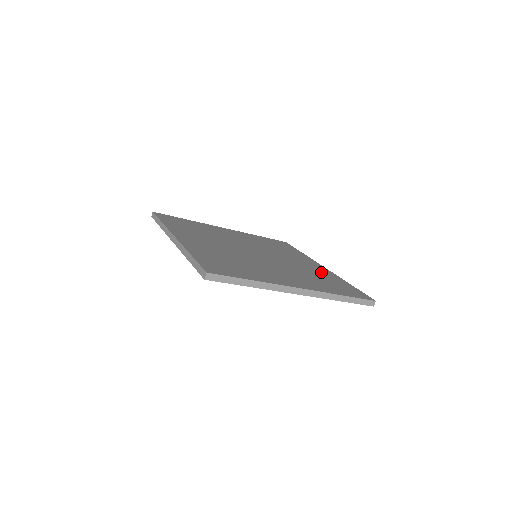
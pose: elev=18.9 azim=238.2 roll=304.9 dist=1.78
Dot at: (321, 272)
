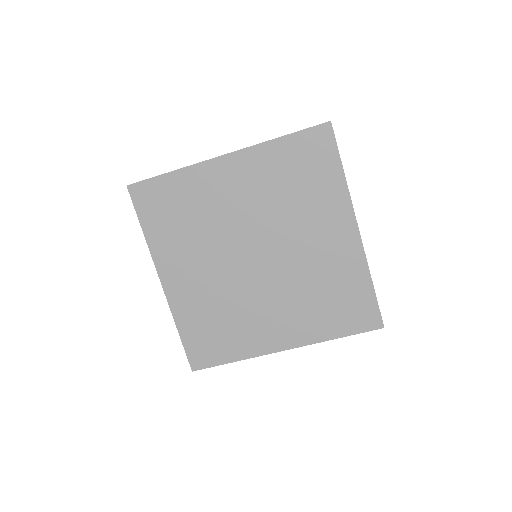
Dot at: occluded
